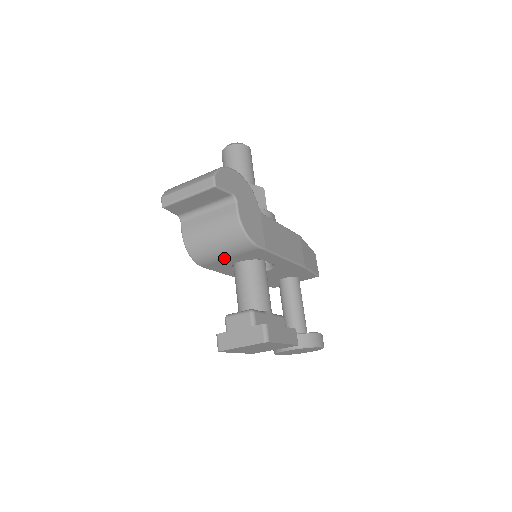
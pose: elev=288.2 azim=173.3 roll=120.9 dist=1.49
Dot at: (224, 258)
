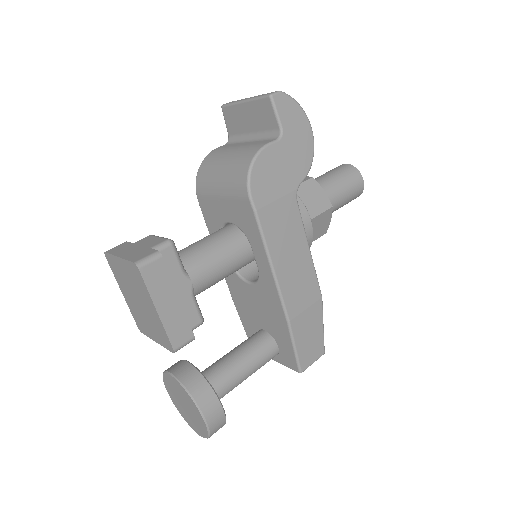
Dot at: (217, 196)
